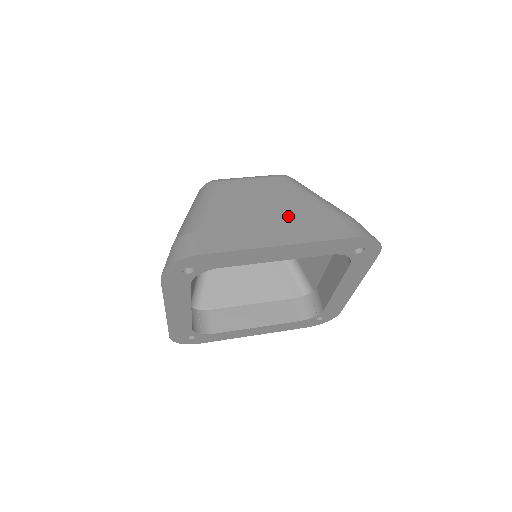
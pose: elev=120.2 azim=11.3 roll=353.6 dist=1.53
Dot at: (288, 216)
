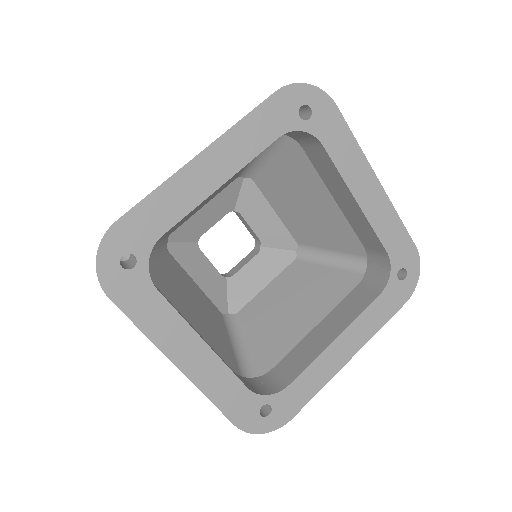
Dot at: occluded
